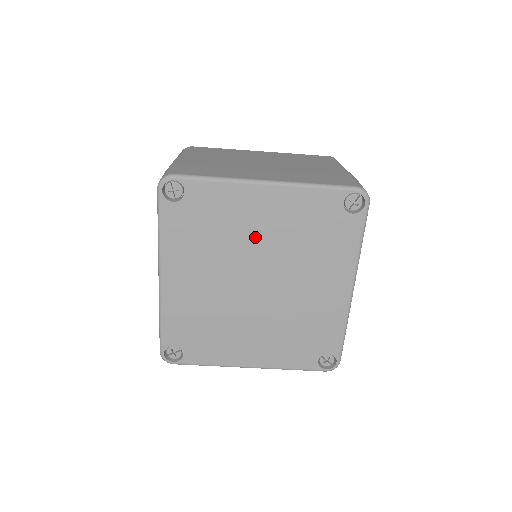
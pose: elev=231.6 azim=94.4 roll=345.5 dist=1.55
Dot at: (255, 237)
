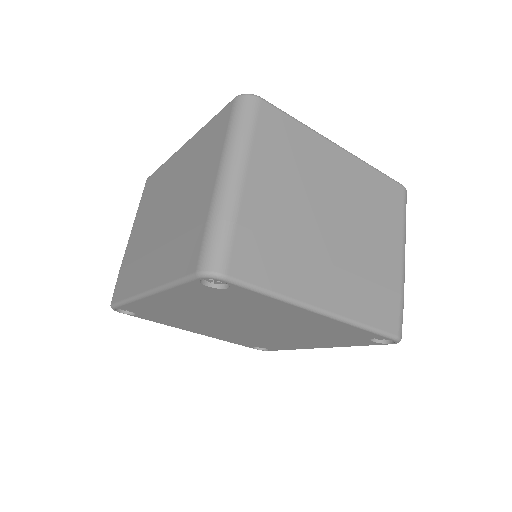
Dot at: (271, 319)
